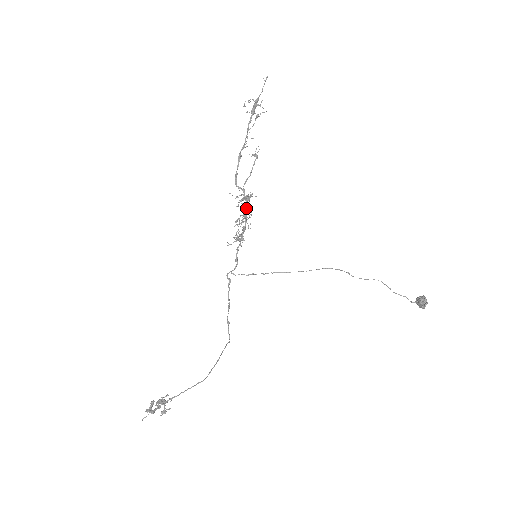
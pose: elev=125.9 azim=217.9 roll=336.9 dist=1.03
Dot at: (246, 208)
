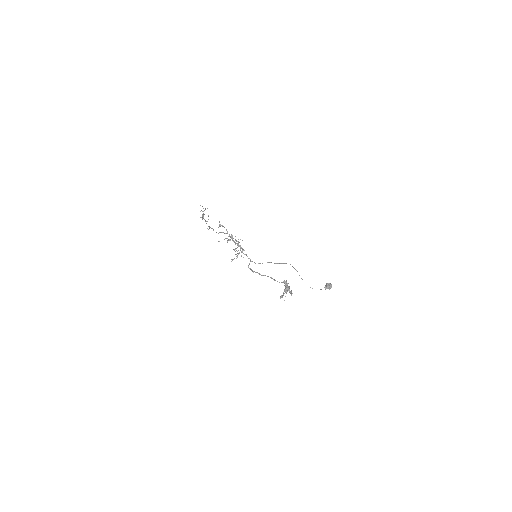
Dot at: (234, 241)
